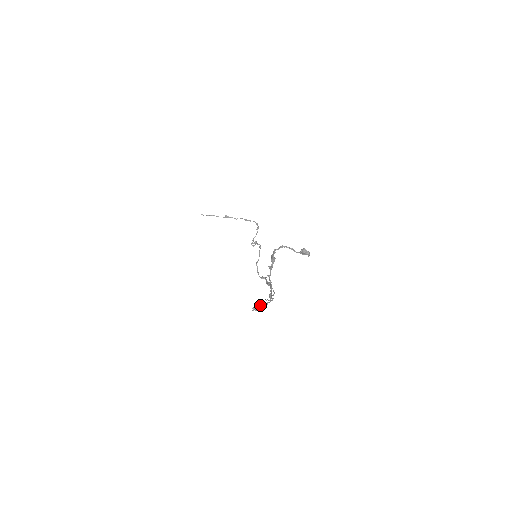
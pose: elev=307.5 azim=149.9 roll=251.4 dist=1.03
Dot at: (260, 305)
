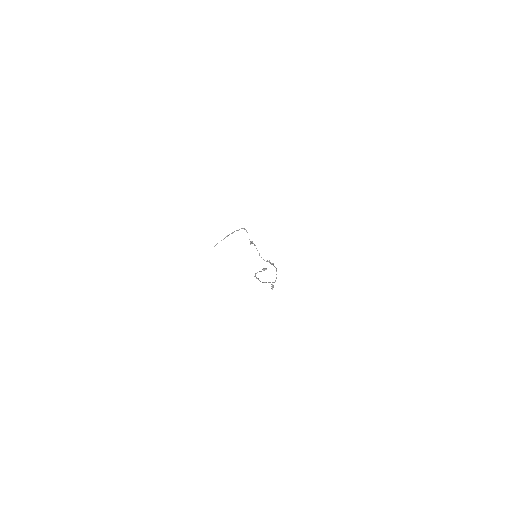
Dot at: (273, 286)
